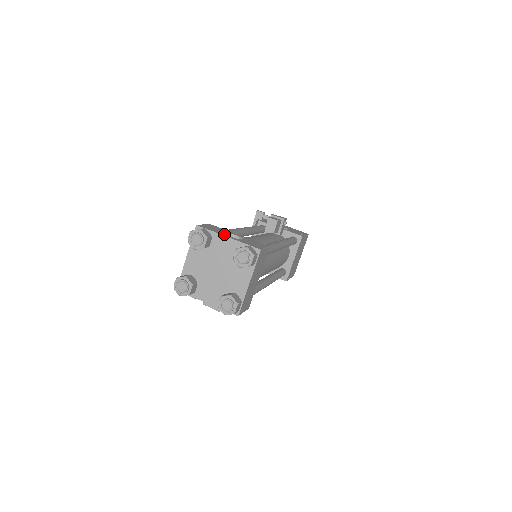
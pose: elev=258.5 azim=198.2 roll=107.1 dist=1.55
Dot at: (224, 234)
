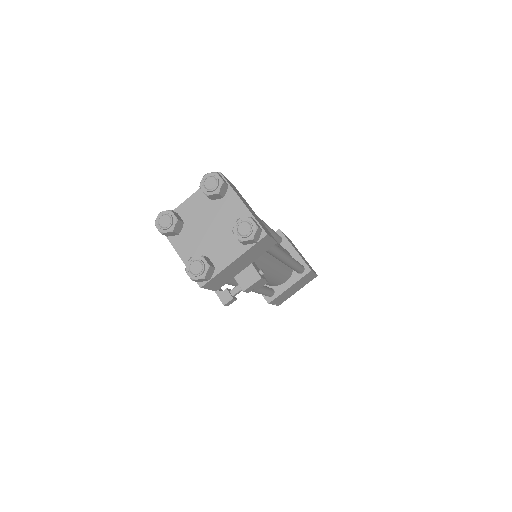
Dot at: occluded
